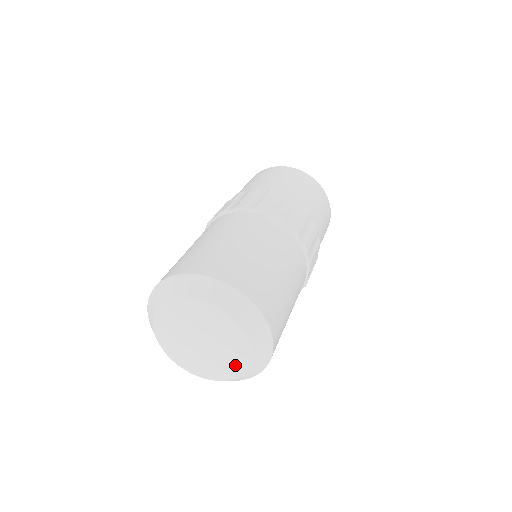
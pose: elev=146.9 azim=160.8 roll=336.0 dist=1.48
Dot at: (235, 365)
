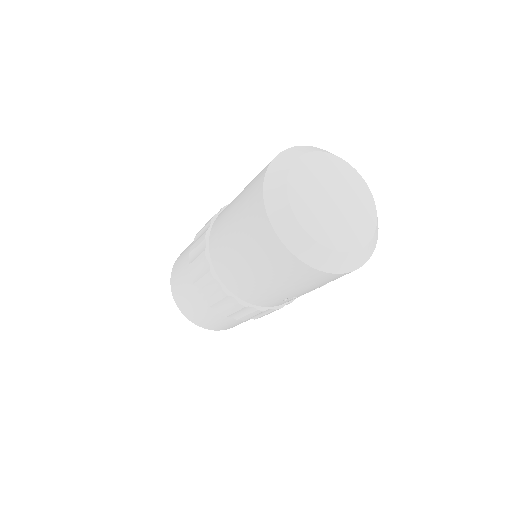
Dot at: (367, 211)
